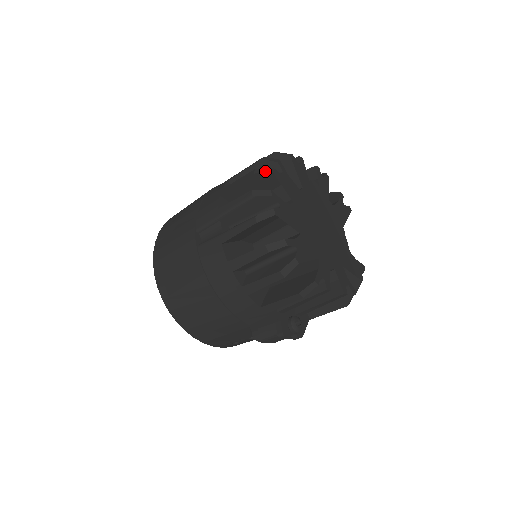
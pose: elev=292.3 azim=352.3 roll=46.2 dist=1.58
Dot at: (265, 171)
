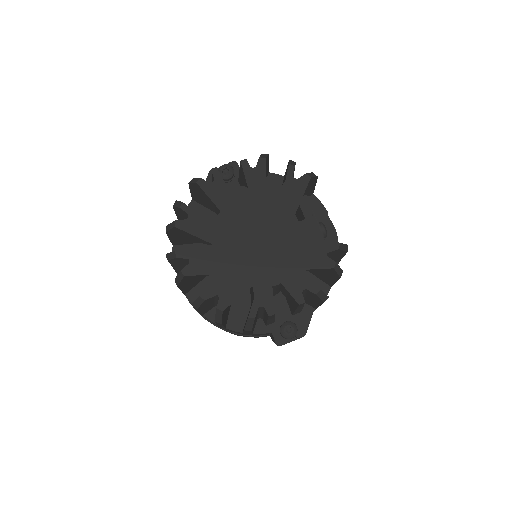
Dot at: (170, 227)
